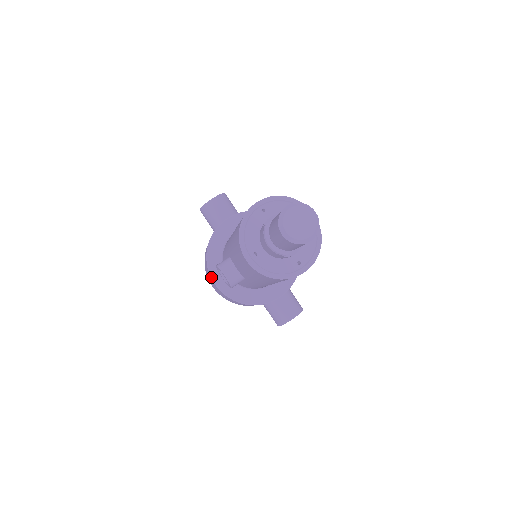
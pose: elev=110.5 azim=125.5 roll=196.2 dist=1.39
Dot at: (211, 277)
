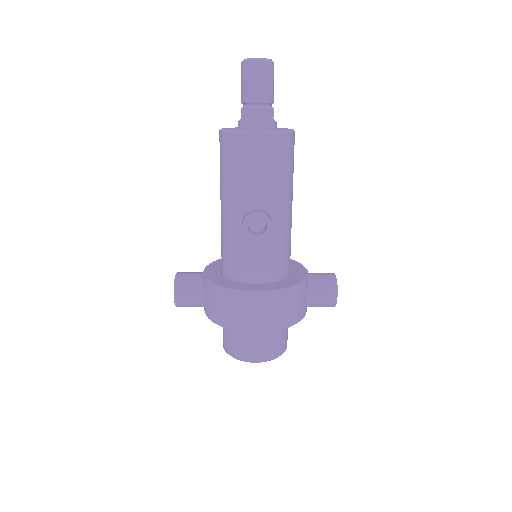
Dot at: (247, 291)
